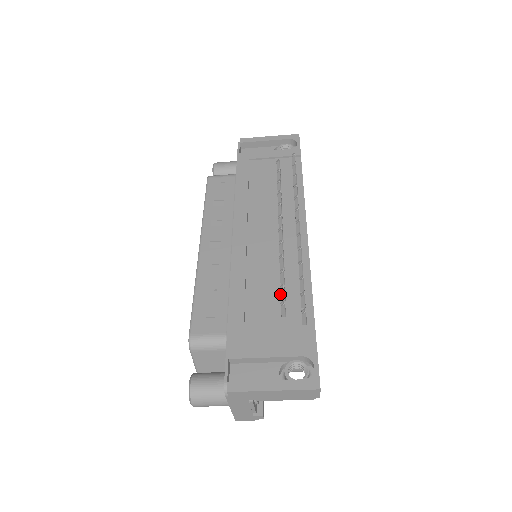
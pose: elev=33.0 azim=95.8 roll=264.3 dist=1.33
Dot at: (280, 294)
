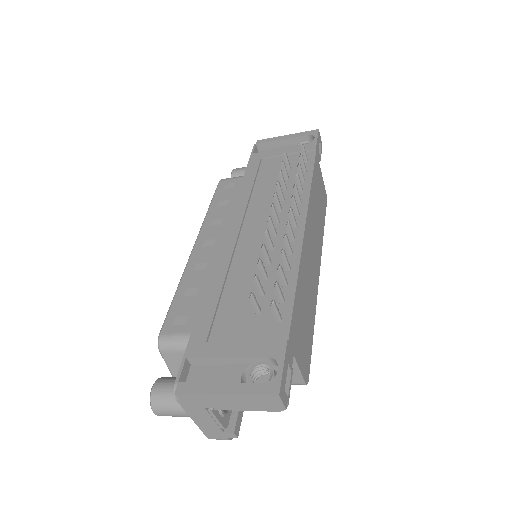
Dot at: occluded
